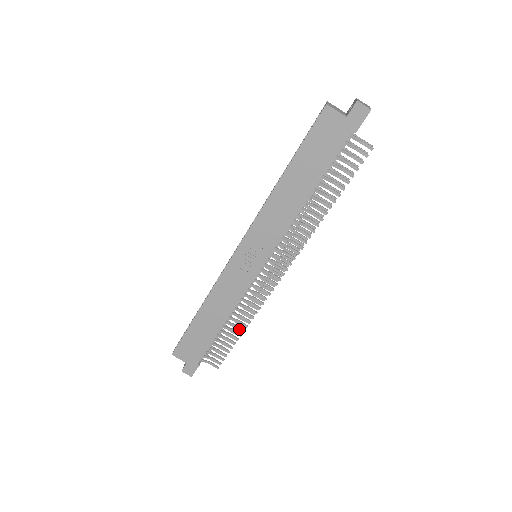
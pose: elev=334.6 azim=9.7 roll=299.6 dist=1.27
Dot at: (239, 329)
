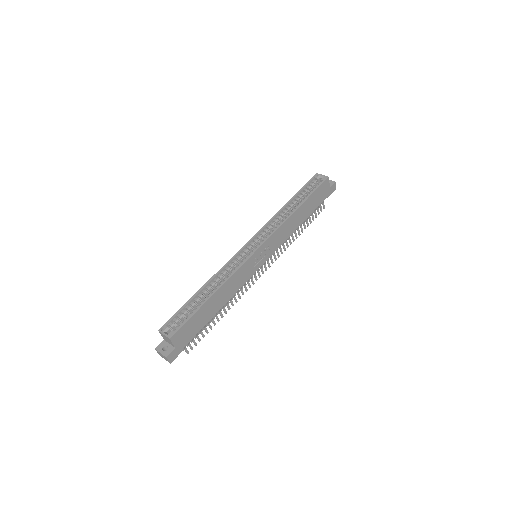
Dot at: (221, 315)
